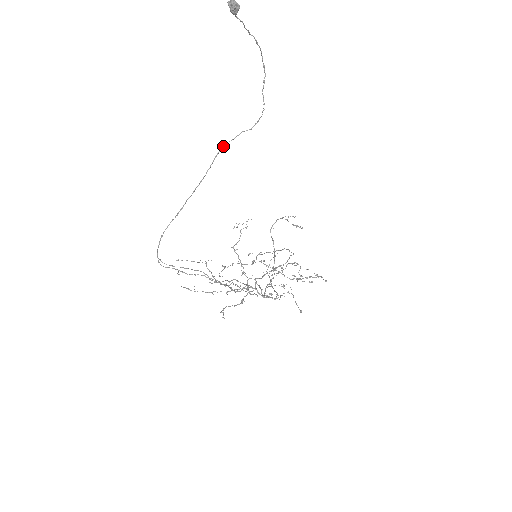
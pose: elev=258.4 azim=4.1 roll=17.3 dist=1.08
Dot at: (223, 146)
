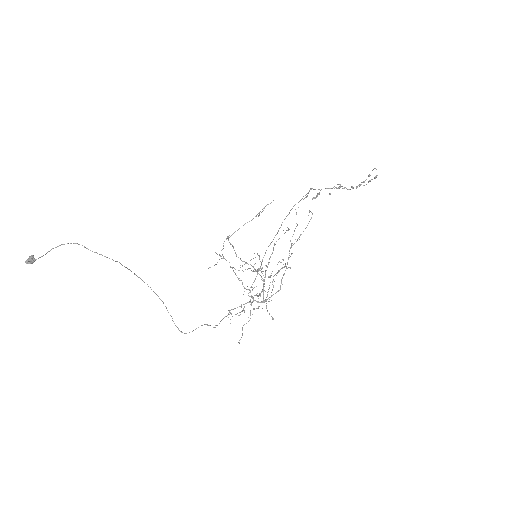
Dot at: occluded
